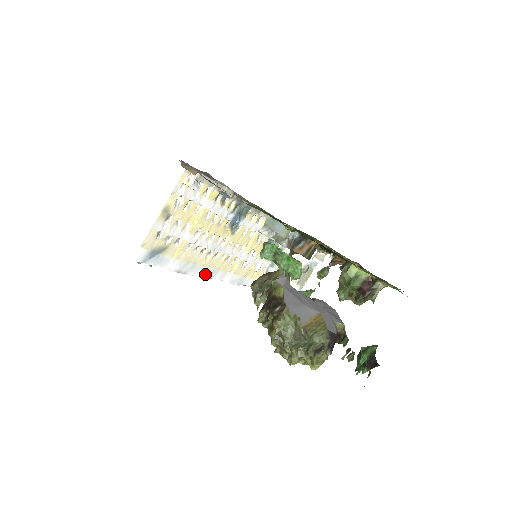
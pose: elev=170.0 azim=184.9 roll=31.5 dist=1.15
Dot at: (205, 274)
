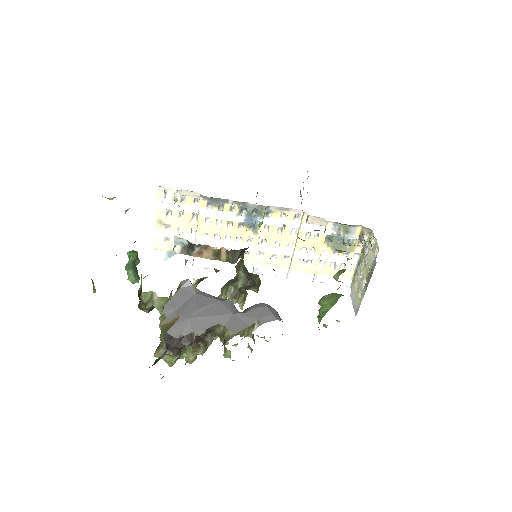
Dot at: occluded
